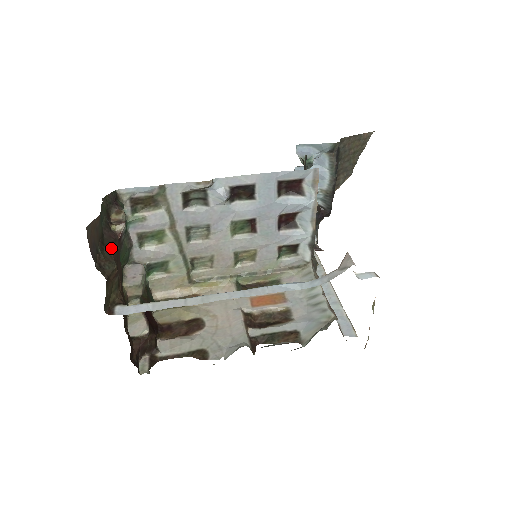
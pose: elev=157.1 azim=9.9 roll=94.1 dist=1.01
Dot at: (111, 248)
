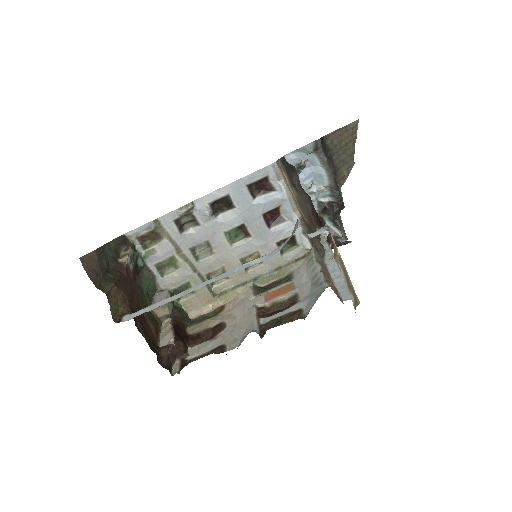
Dot at: (115, 274)
